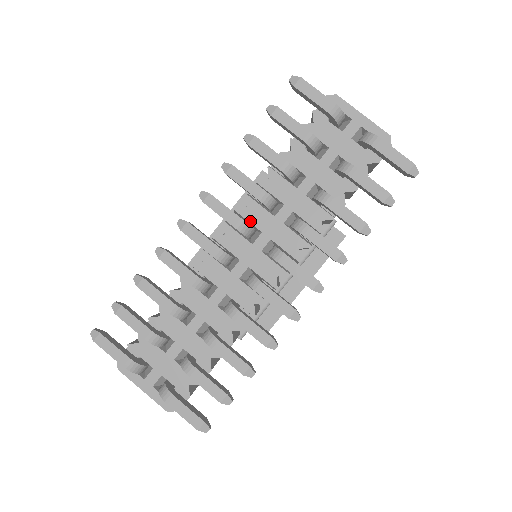
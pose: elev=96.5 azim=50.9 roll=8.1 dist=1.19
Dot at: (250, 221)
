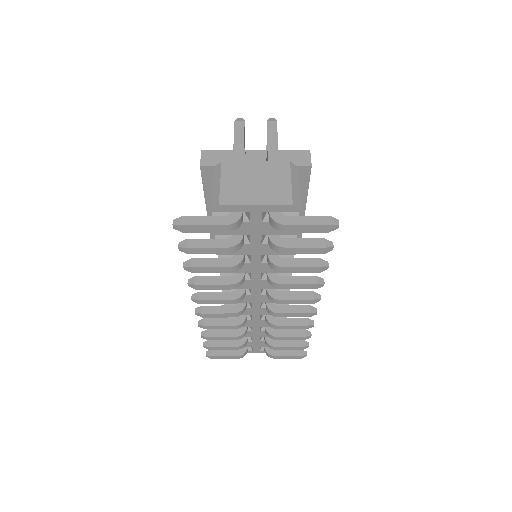
Dot at: (237, 288)
